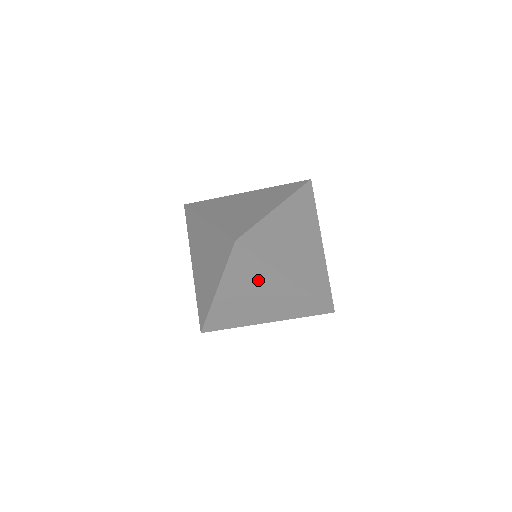
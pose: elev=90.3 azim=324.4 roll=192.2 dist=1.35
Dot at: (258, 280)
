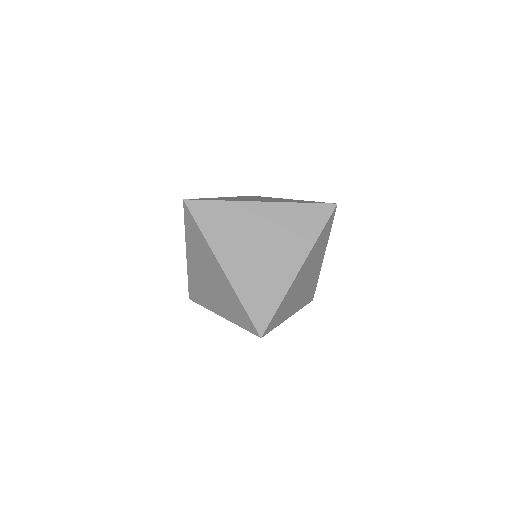
Dot at: (239, 224)
